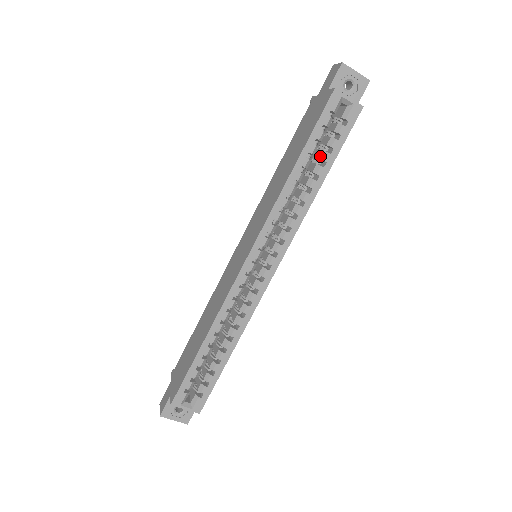
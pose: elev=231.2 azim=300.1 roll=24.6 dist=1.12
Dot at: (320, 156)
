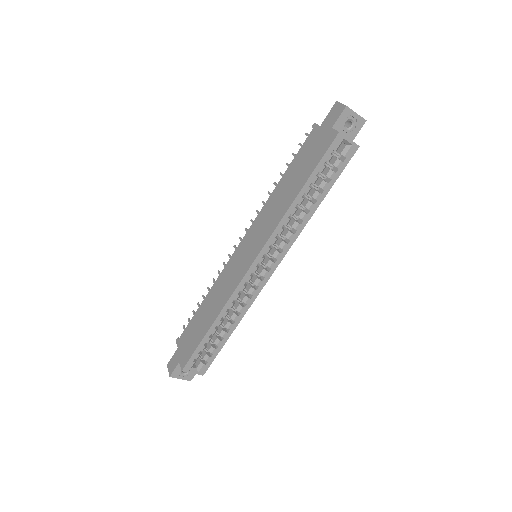
Dot at: (319, 184)
